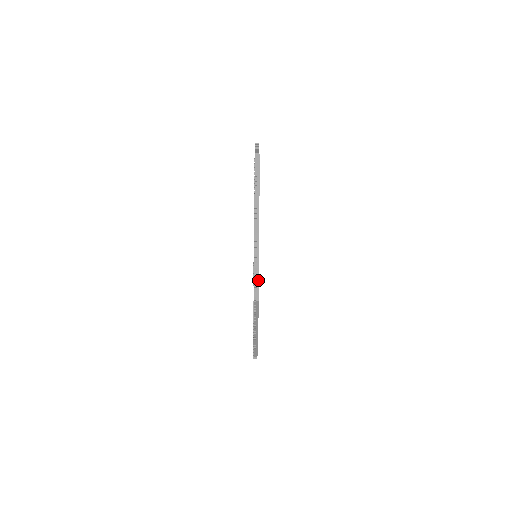
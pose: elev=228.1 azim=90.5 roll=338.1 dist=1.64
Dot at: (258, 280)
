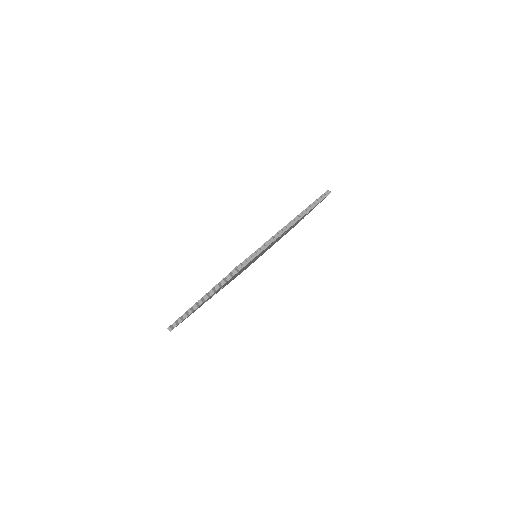
Dot at: occluded
